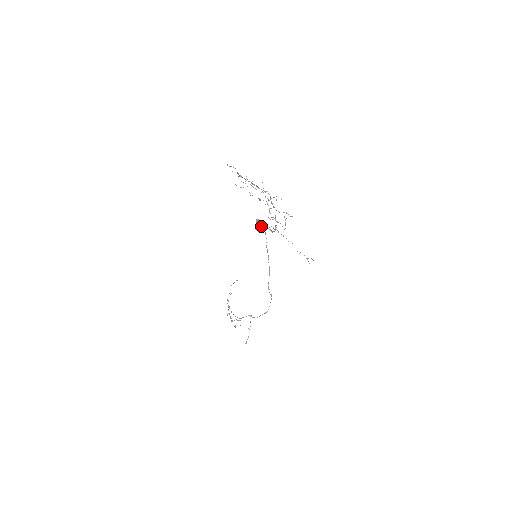
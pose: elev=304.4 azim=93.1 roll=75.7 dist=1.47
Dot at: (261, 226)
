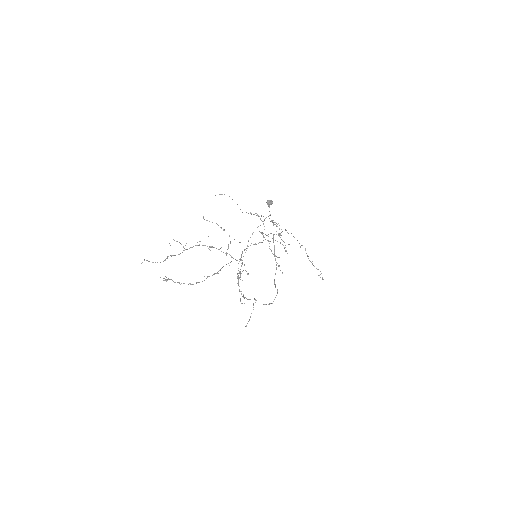
Dot at: (270, 214)
